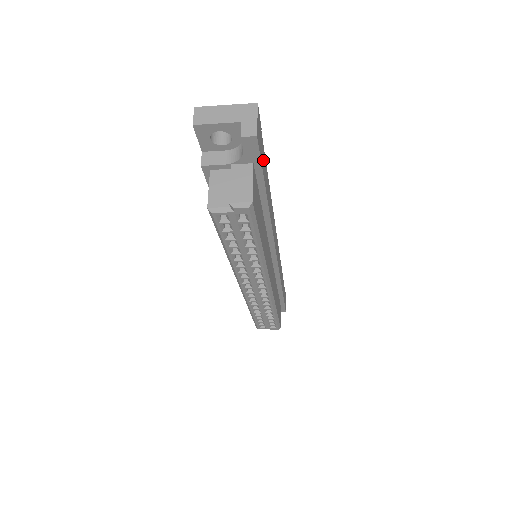
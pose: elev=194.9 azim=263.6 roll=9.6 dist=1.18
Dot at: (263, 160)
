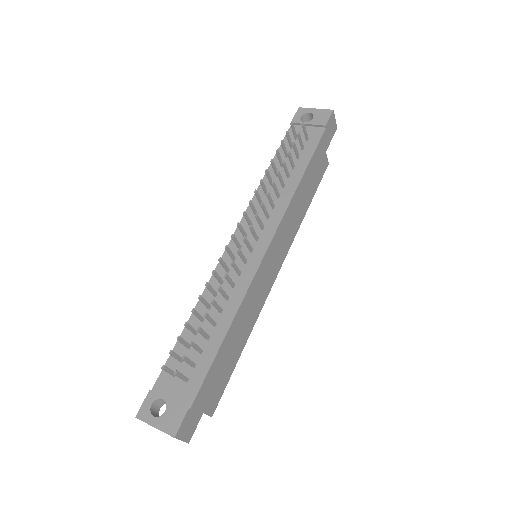
Dot at: (205, 394)
